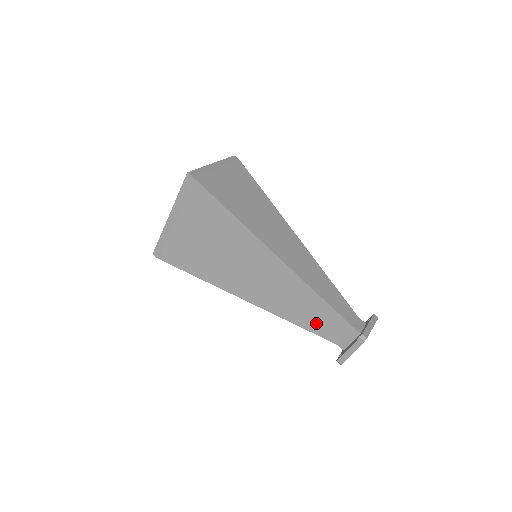
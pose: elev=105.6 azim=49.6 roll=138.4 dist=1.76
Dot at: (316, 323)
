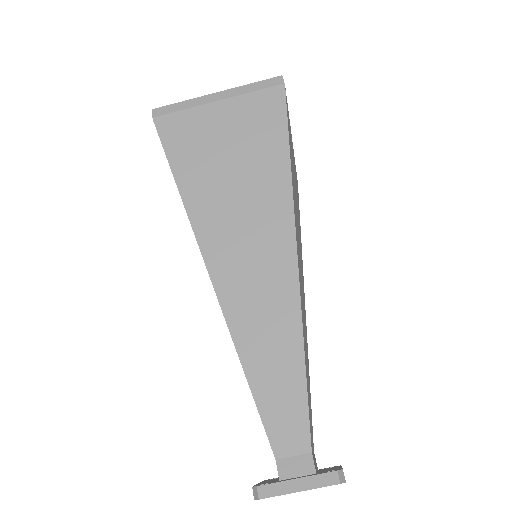
Dot at: occluded
